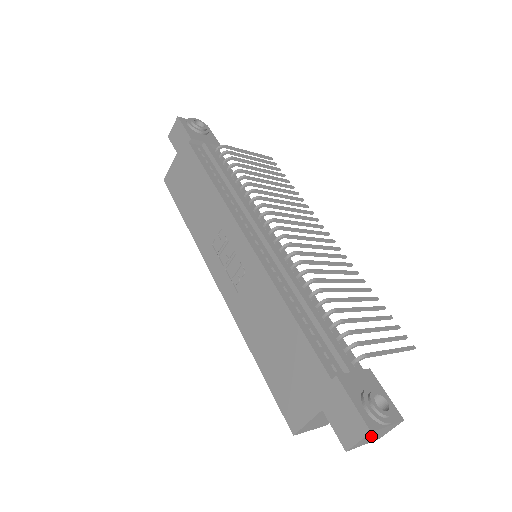
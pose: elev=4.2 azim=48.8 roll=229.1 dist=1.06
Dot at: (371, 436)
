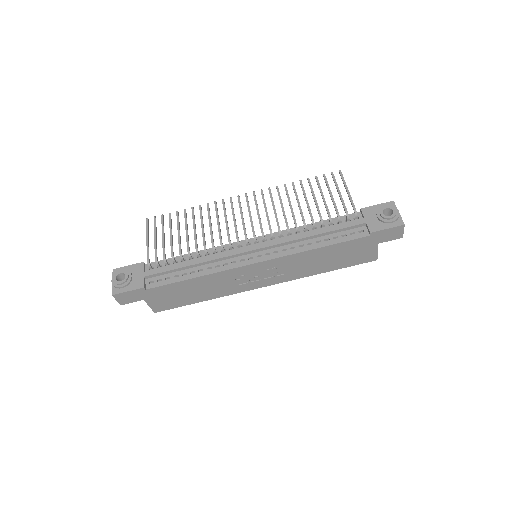
Dot at: occluded
